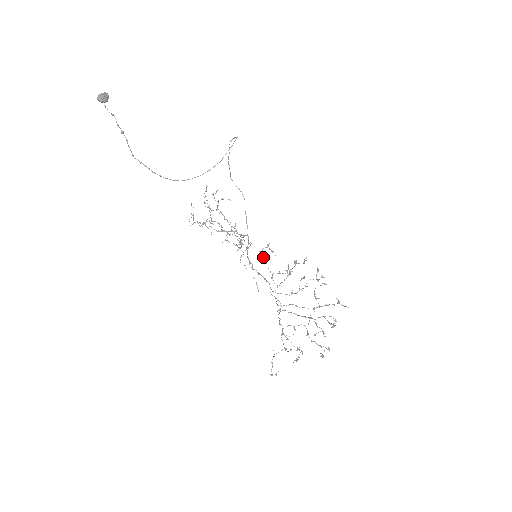
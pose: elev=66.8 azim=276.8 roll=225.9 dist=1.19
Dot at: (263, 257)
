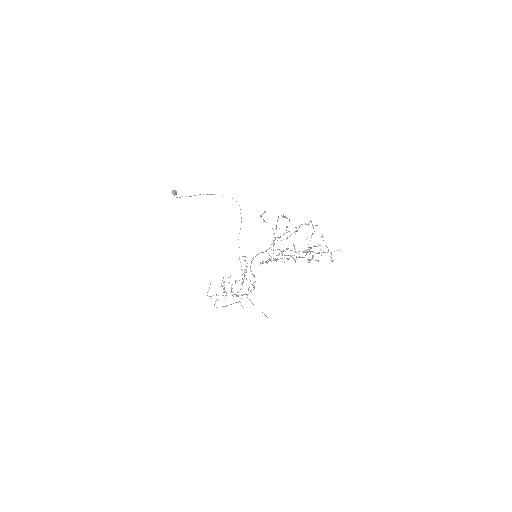
Dot at: (263, 261)
